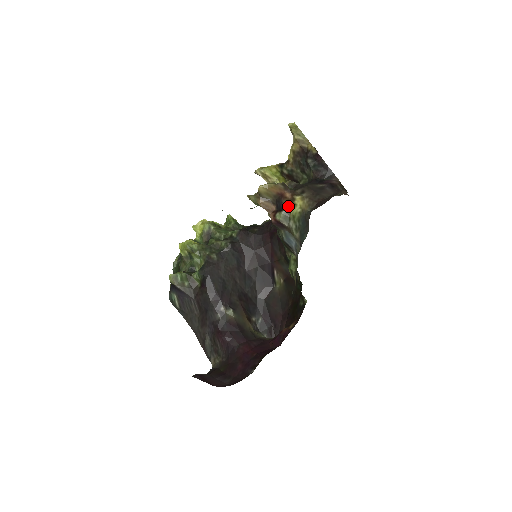
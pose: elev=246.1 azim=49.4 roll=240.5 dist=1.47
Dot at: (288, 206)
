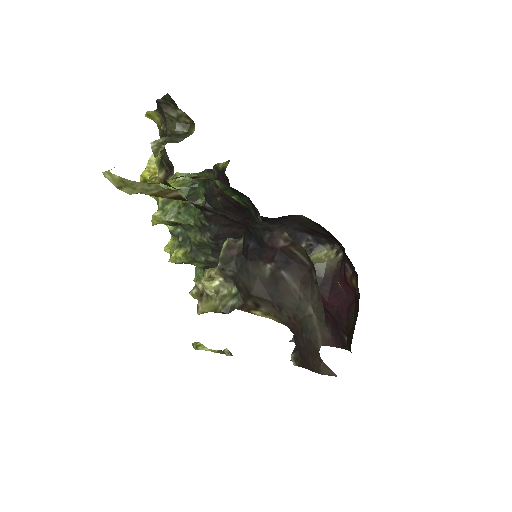
Dot at: occluded
